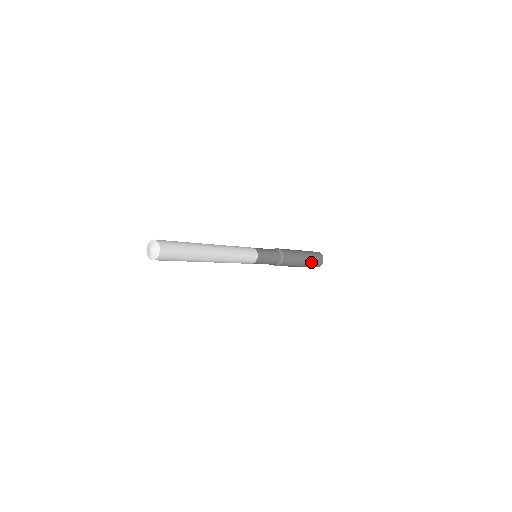
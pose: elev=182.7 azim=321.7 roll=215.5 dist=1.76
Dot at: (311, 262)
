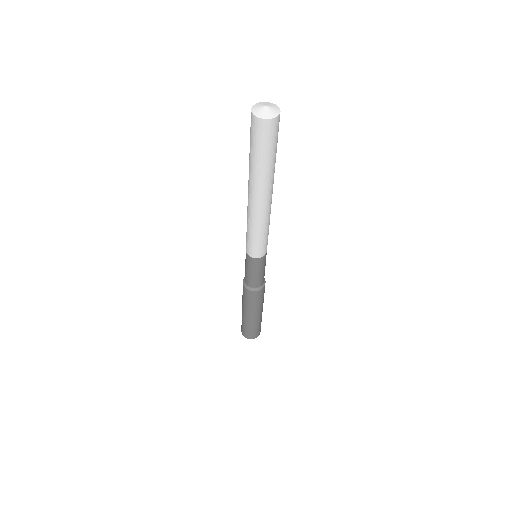
Dot at: (260, 320)
